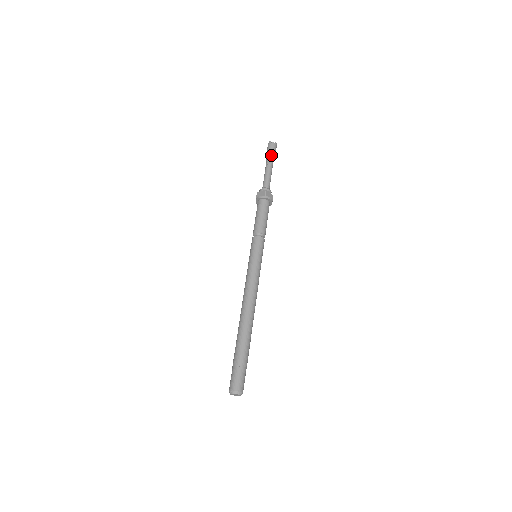
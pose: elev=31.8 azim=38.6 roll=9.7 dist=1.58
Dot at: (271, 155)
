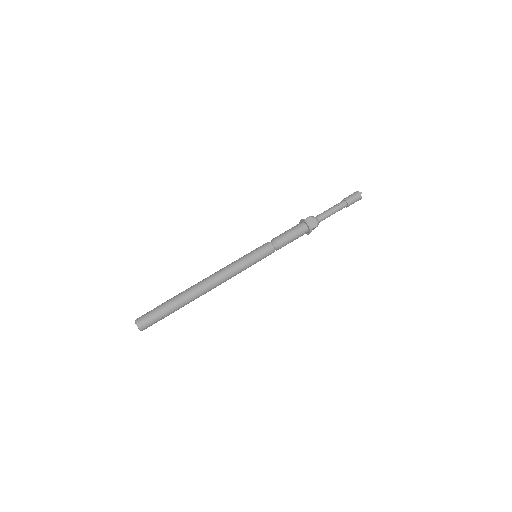
Dot at: (349, 204)
